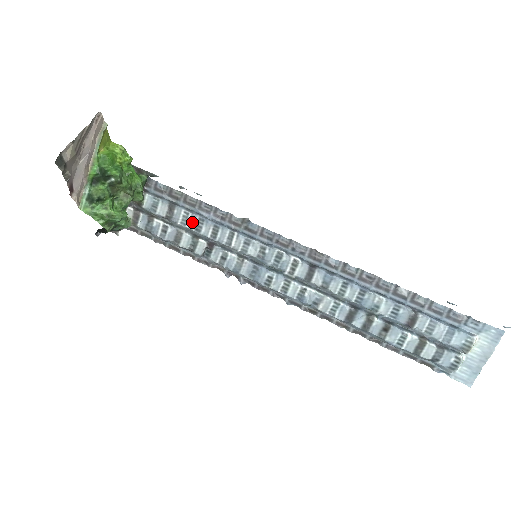
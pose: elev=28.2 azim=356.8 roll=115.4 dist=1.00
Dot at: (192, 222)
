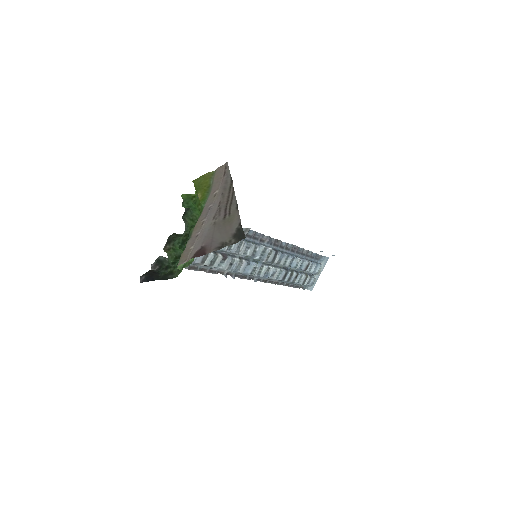
Dot at: occluded
